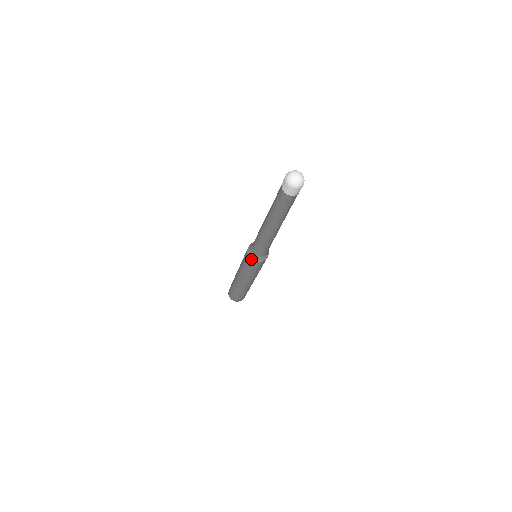
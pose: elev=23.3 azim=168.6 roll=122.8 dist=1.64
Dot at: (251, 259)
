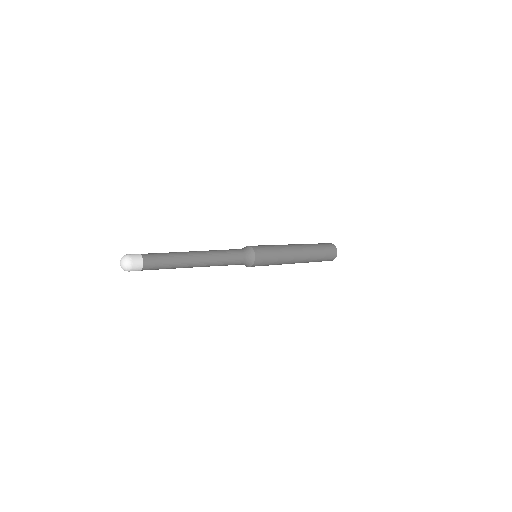
Dot at: occluded
